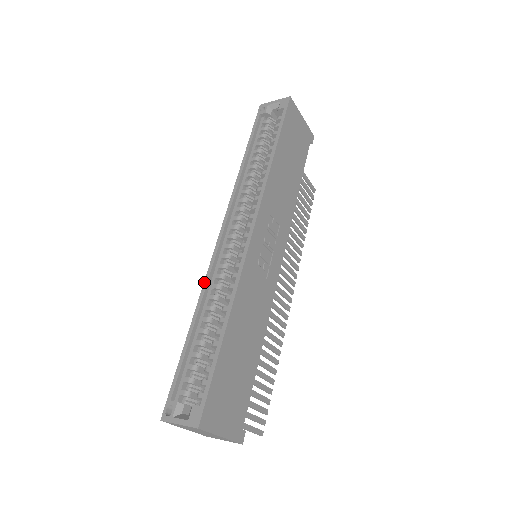
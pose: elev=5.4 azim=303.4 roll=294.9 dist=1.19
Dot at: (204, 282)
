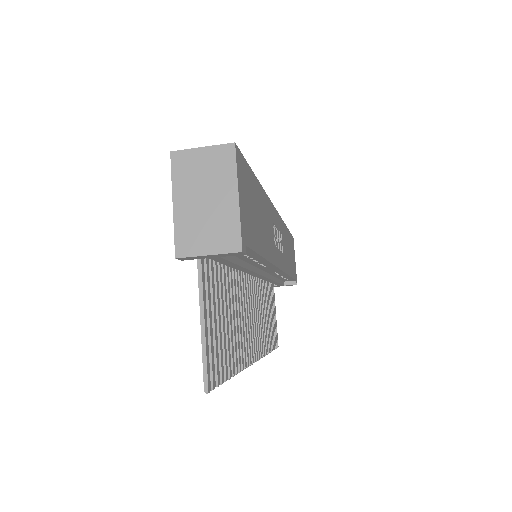
Dot at: occluded
